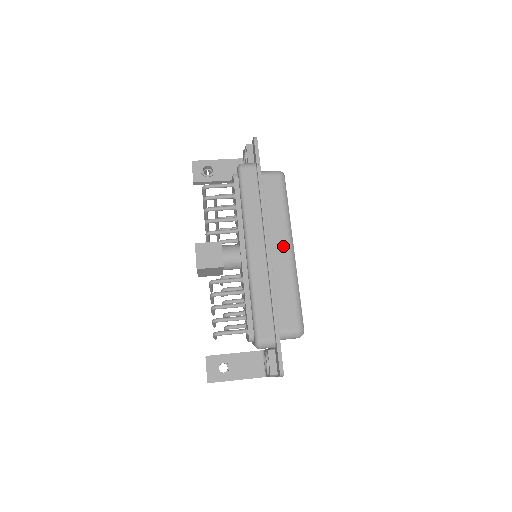
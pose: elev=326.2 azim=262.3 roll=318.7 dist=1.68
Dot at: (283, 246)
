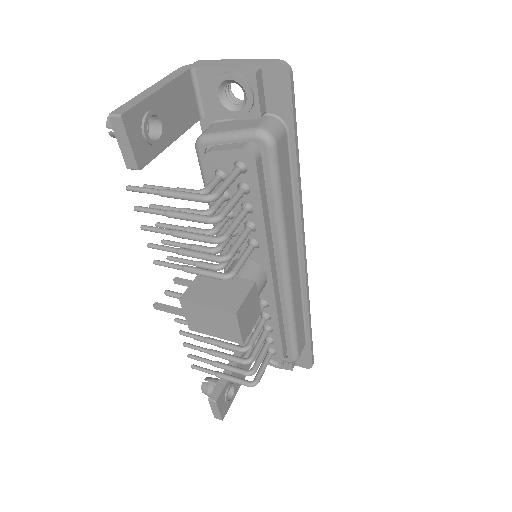
Dot at: occluded
